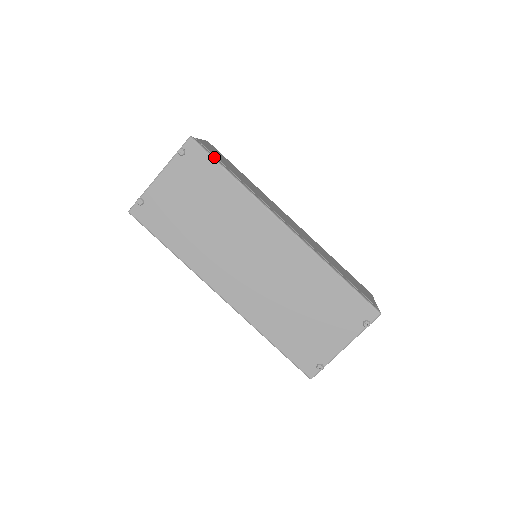
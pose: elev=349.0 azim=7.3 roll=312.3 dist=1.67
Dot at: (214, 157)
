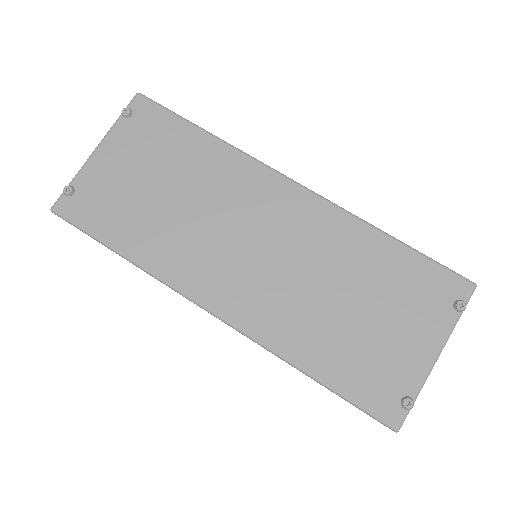
Dot at: (174, 112)
